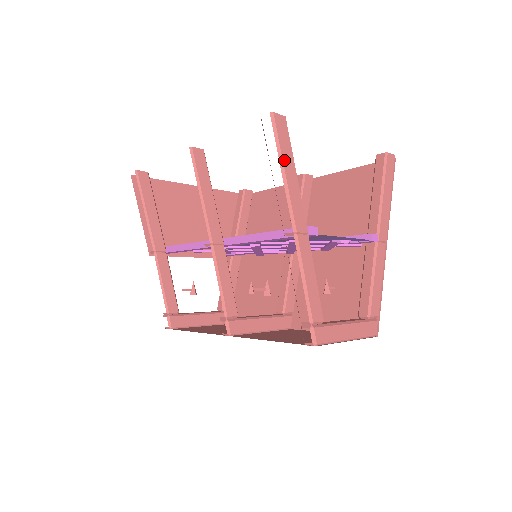
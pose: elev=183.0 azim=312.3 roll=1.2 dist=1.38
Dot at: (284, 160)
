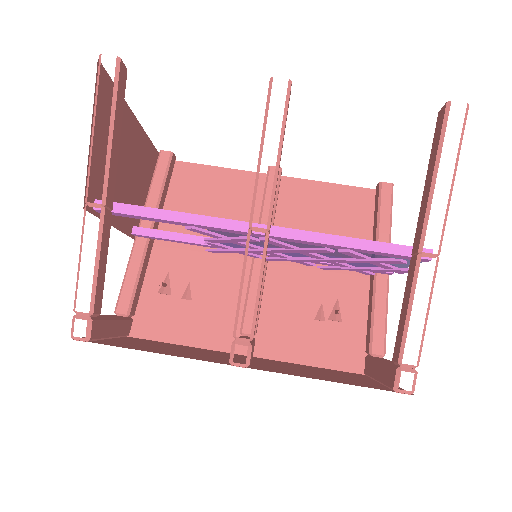
Dot at: (456, 166)
